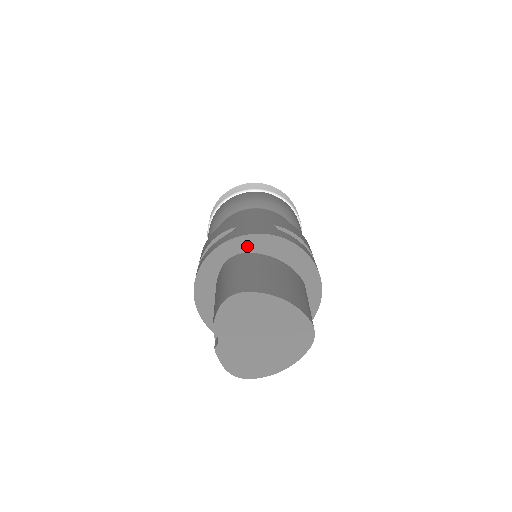
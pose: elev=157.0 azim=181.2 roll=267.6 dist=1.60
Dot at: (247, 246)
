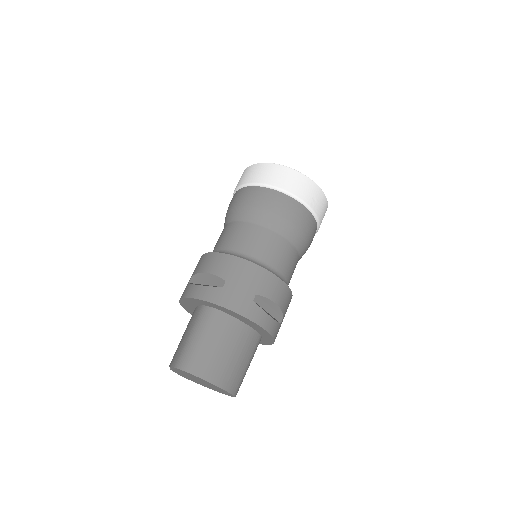
Dot at: (223, 310)
